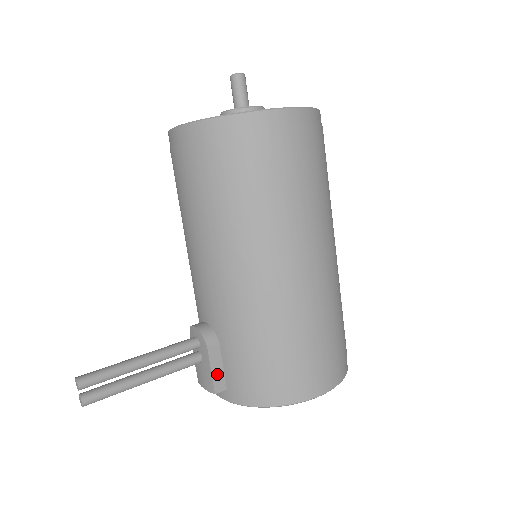
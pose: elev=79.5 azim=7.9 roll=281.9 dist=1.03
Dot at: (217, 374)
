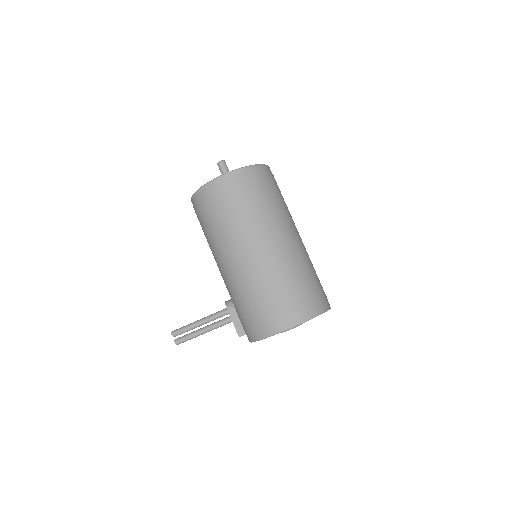
Dot at: (238, 326)
